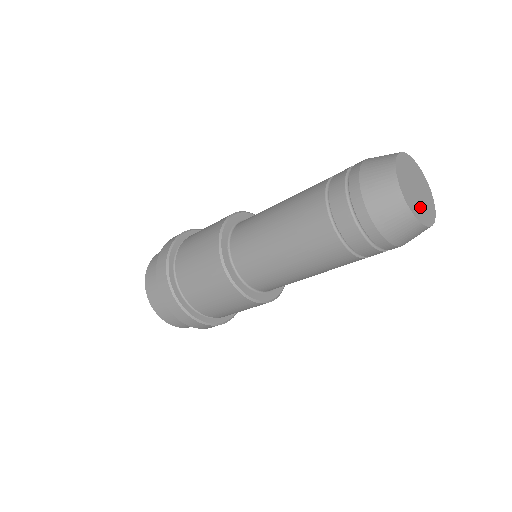
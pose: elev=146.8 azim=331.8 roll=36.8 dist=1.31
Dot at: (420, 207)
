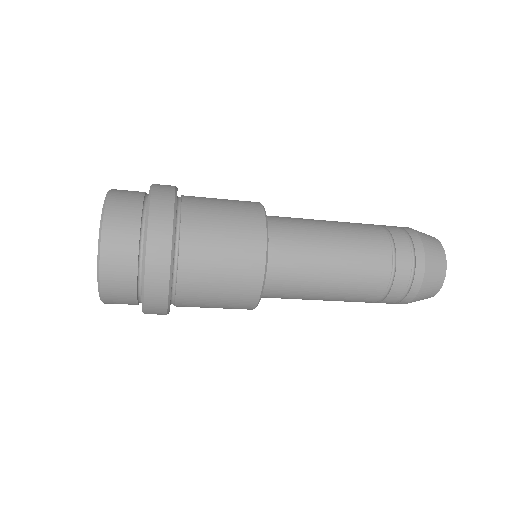
Dot at: occluded
